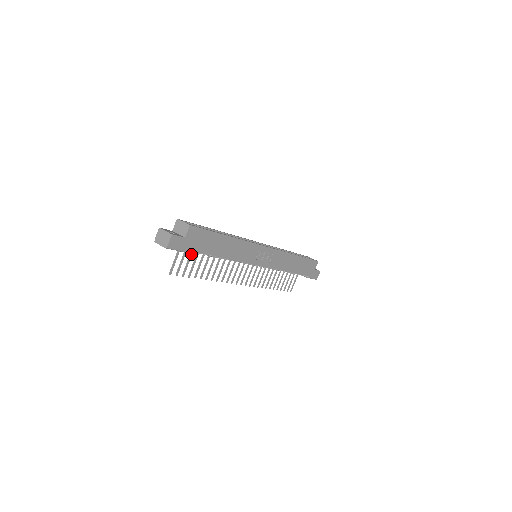
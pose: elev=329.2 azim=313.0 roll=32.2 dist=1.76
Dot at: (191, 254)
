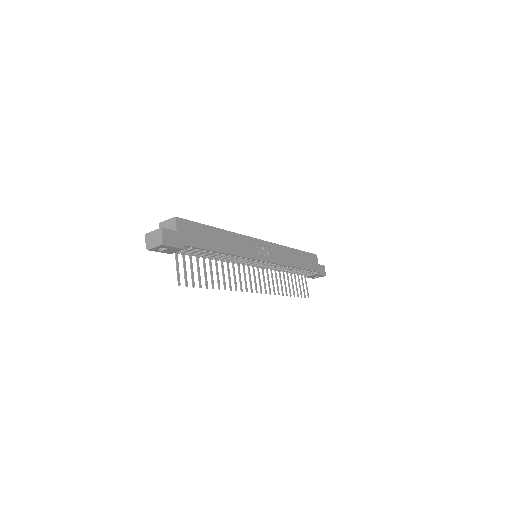
Dot at: (191, 260)
